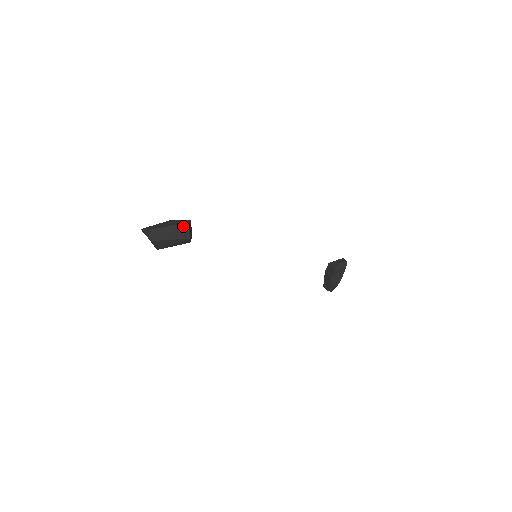
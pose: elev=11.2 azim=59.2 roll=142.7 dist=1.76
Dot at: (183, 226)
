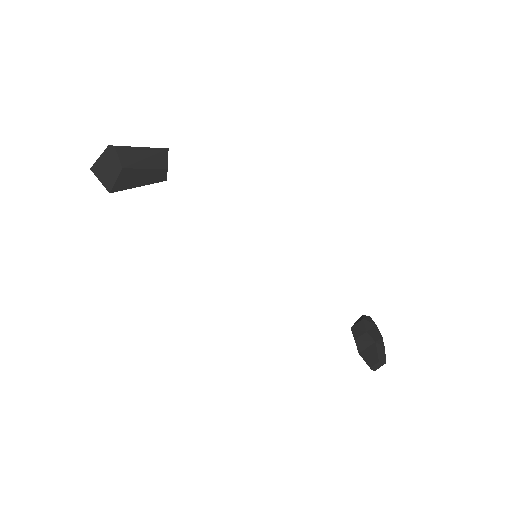
Dot at: occluded
